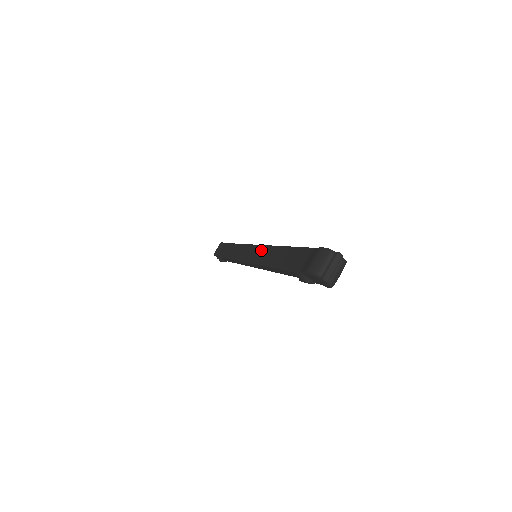
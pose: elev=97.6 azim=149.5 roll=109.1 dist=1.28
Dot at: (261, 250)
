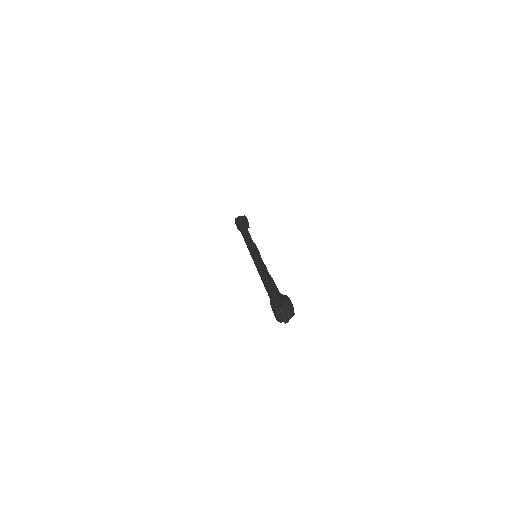
Dot at: occluded
